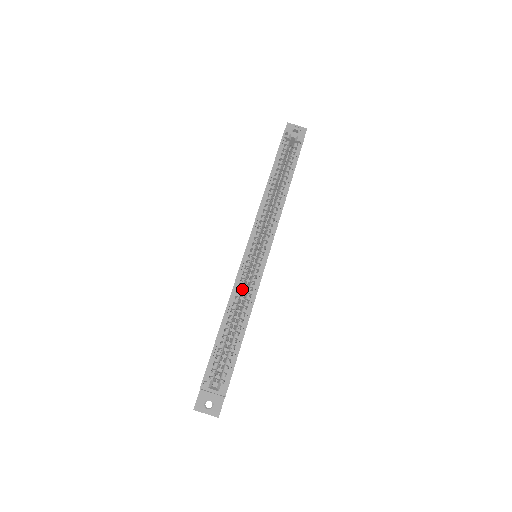
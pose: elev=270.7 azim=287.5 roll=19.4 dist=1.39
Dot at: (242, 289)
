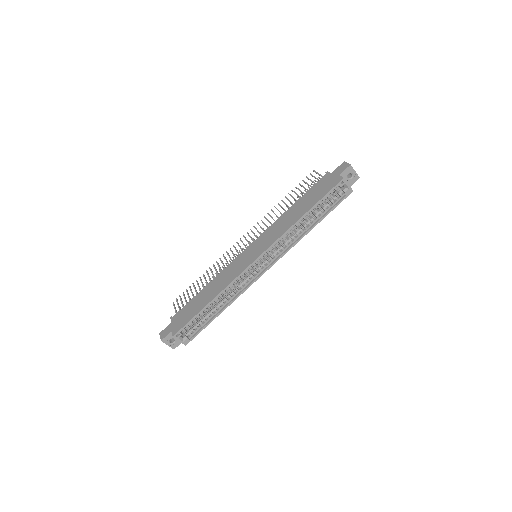
Dot at: occluded
